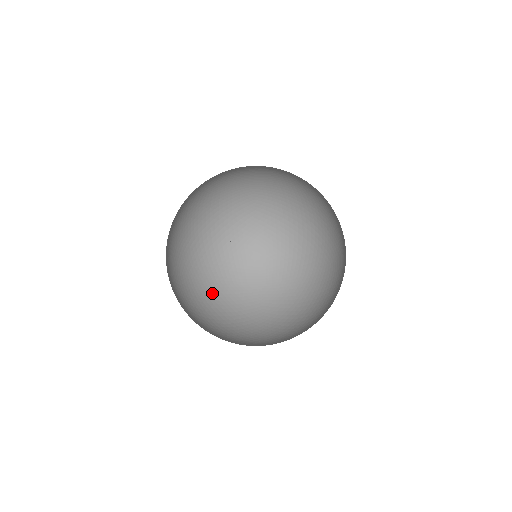
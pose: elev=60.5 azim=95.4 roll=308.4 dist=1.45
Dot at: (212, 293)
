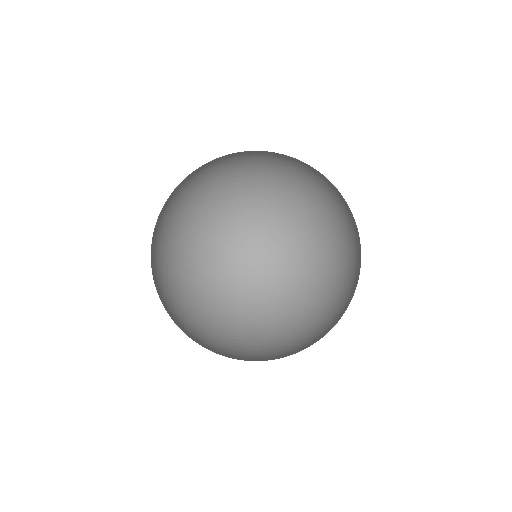
Dot at: occluded
